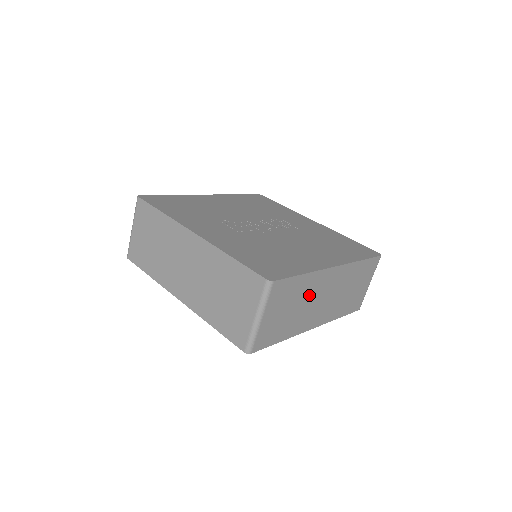
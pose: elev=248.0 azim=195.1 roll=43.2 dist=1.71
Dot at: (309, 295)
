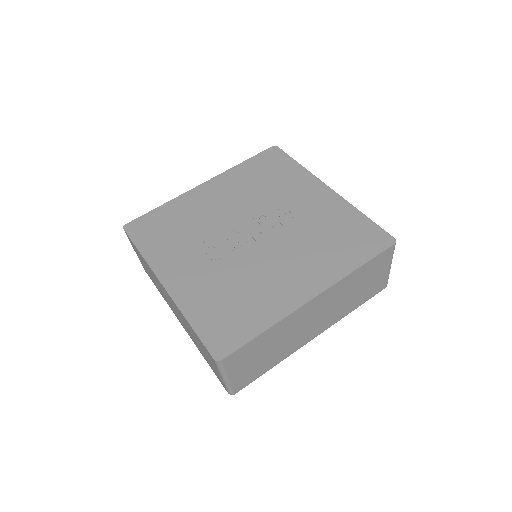
Dot at: (286, 332)
